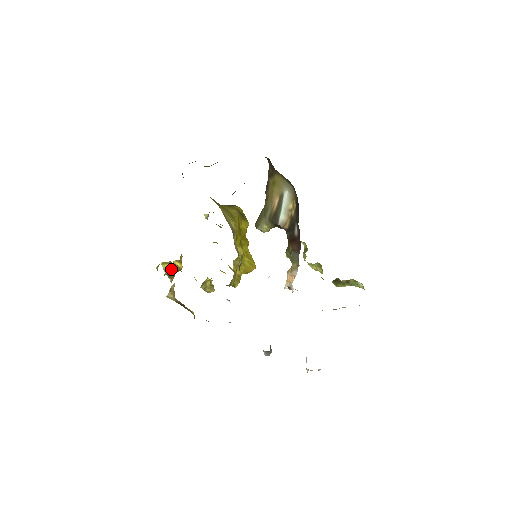
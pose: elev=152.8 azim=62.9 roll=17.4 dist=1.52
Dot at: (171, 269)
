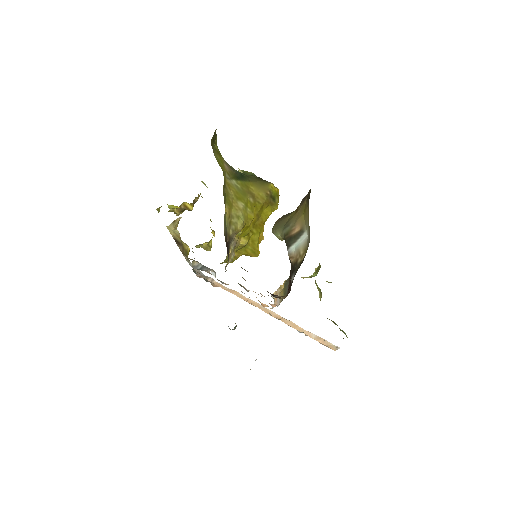
Dot at: (179, 208)
